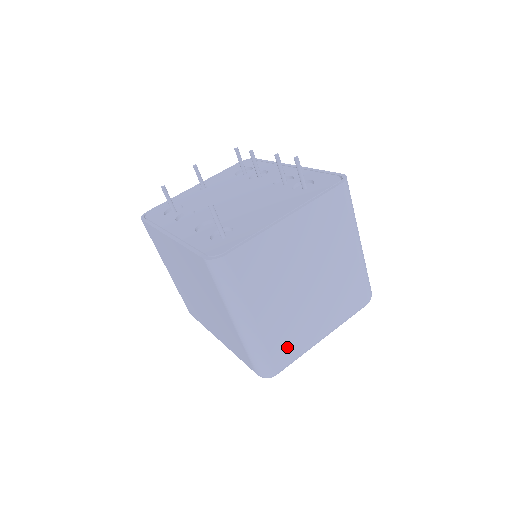
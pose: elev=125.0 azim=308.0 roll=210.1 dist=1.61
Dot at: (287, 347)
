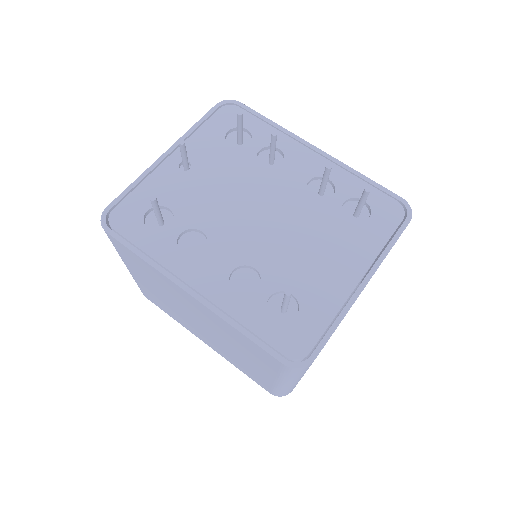
Dot at: occluded
